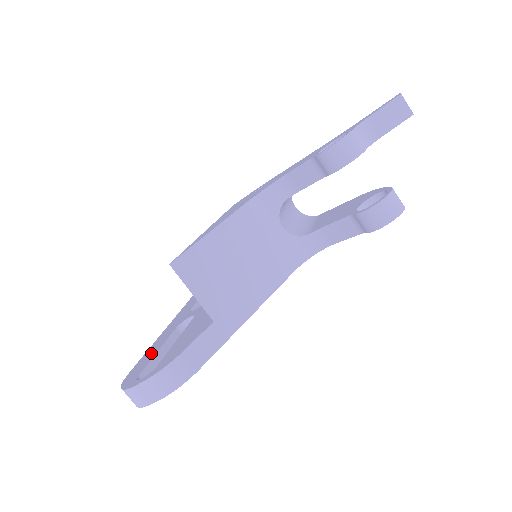
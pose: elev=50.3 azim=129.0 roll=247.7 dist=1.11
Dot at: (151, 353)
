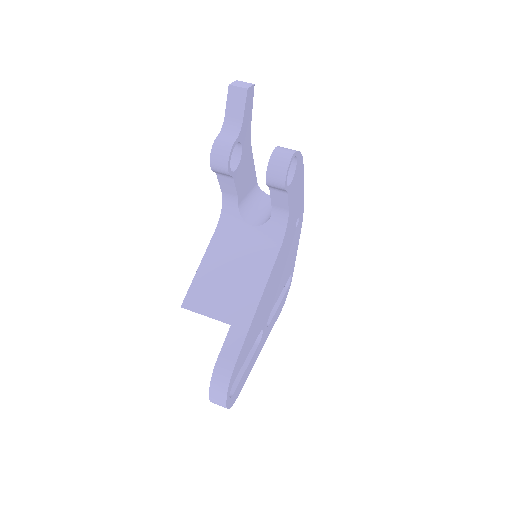
Dot at: occluded
